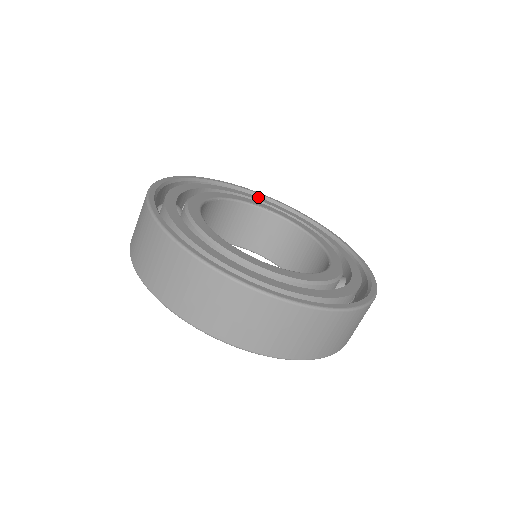
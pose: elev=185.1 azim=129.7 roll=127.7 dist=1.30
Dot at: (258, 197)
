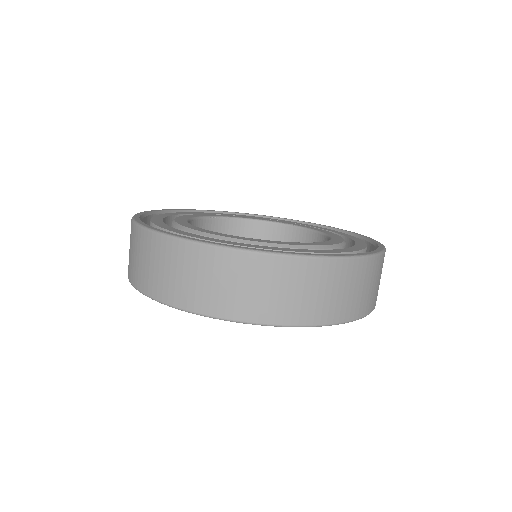
Dot at: (293, 222)
